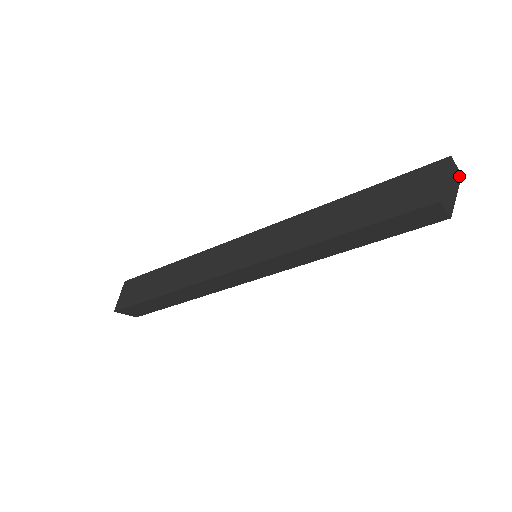
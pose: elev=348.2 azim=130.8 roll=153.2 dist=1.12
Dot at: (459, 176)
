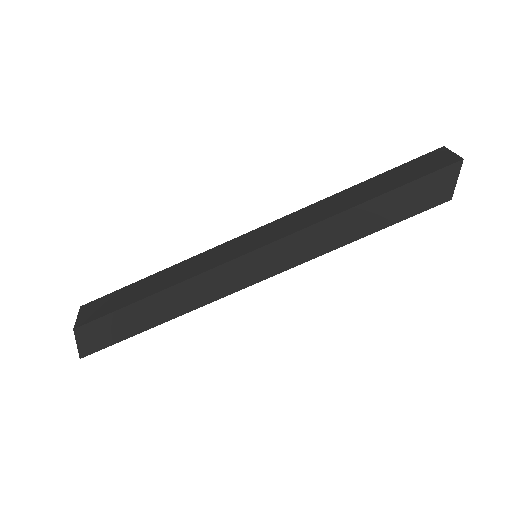
Dot at: (445, 151)
